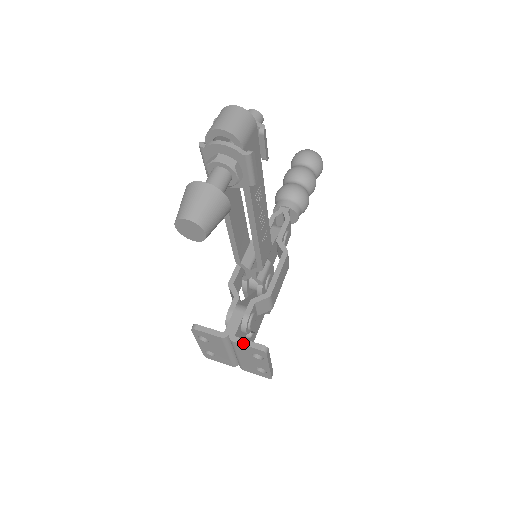
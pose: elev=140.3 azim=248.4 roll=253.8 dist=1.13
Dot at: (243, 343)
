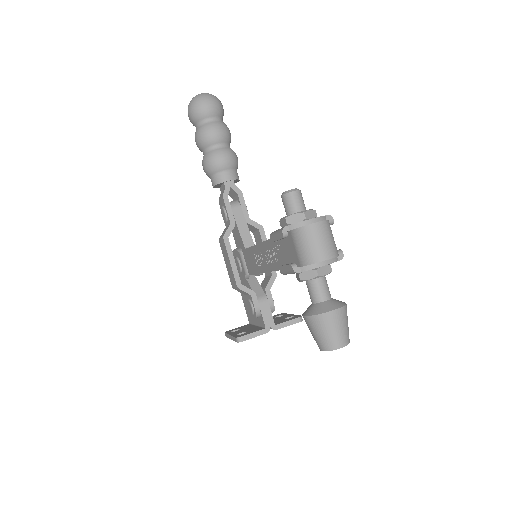
Dot at: (285, 326)
